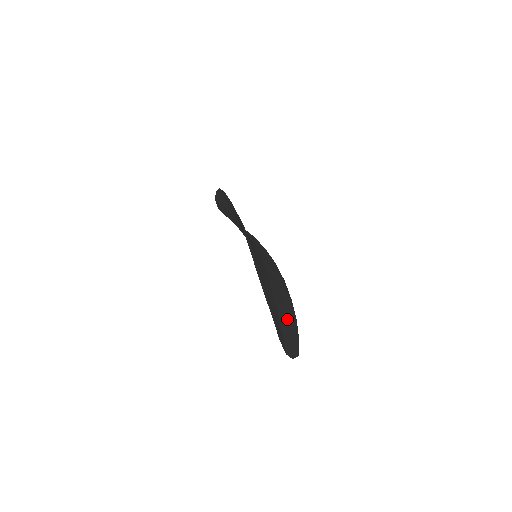
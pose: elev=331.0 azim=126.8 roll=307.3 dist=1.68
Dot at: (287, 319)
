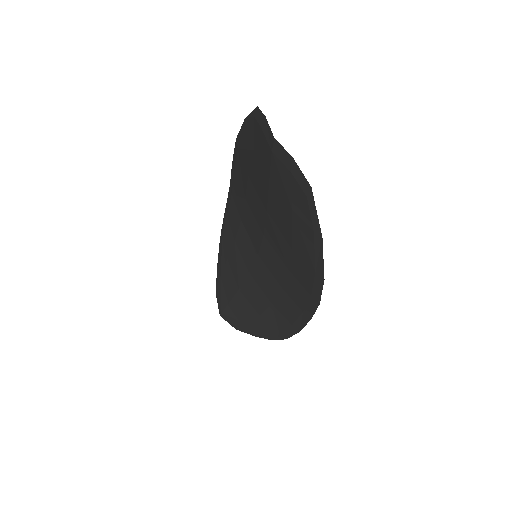
Dot at: occluded
